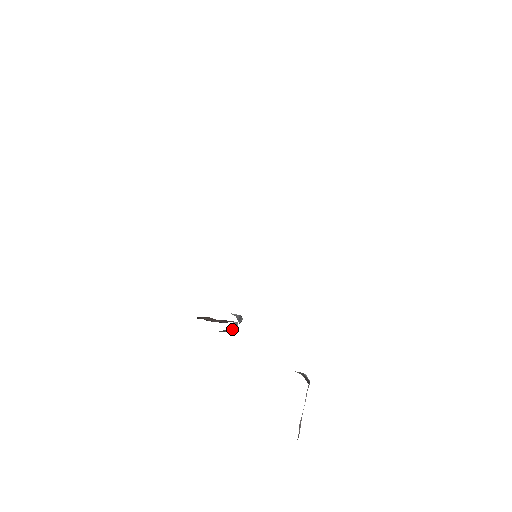
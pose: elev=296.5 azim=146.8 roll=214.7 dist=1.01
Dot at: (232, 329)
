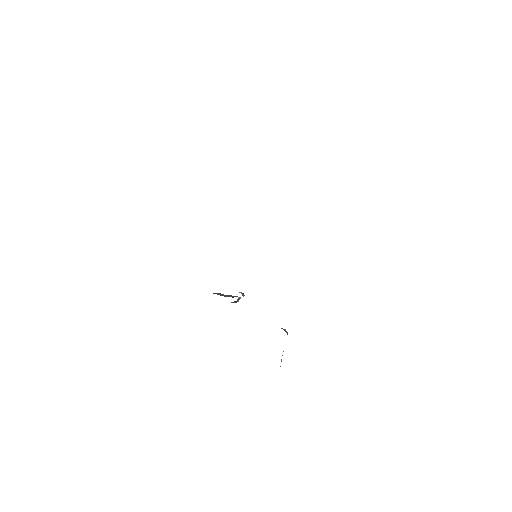
Dot at: (237, 301)
